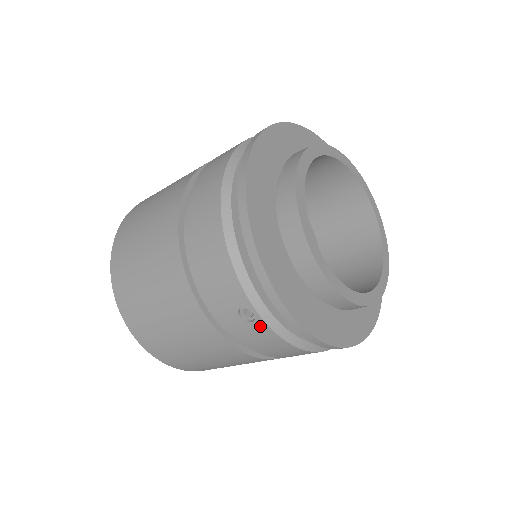
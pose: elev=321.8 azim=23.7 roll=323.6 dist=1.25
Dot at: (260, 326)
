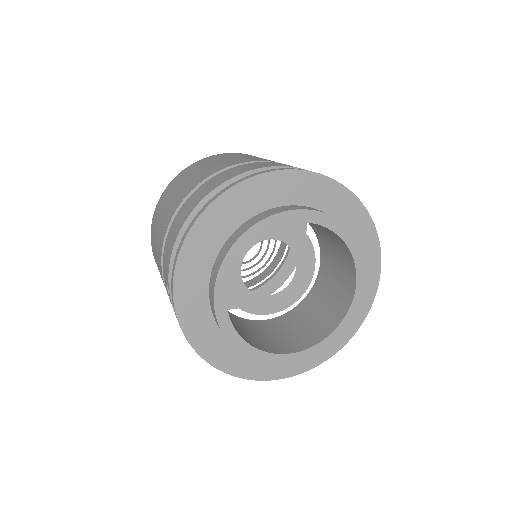
Dot at: occluded
